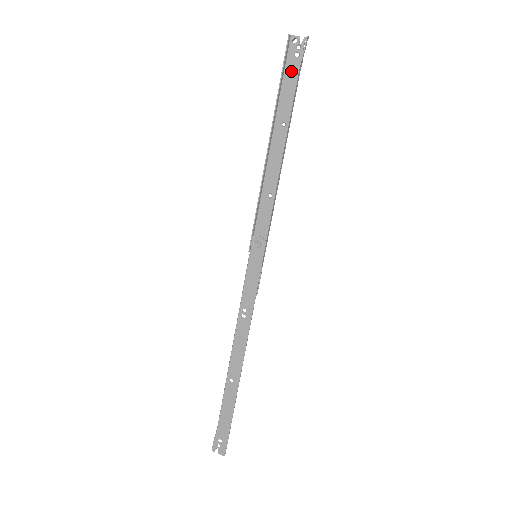
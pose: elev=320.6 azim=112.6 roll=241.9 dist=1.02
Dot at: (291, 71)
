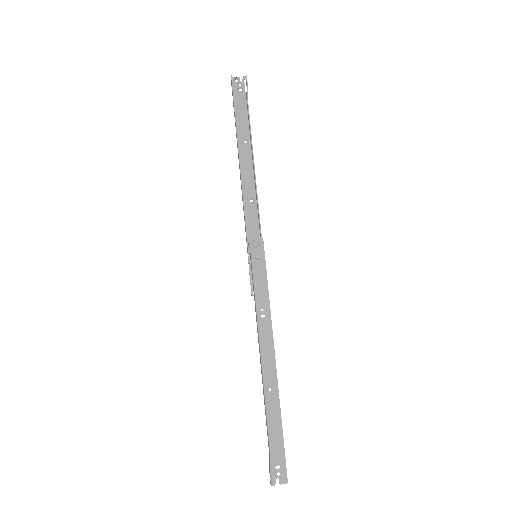
Dot at: (240, 101)
